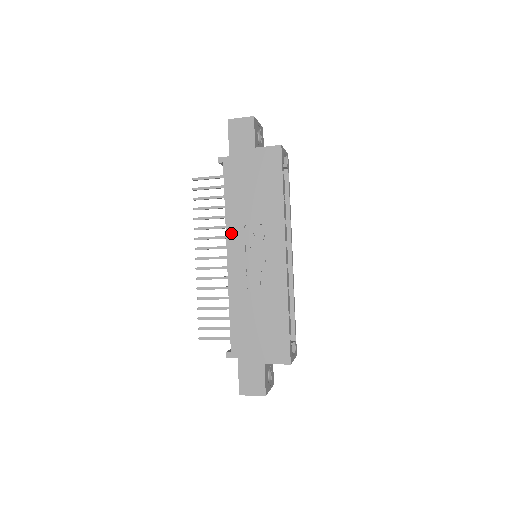
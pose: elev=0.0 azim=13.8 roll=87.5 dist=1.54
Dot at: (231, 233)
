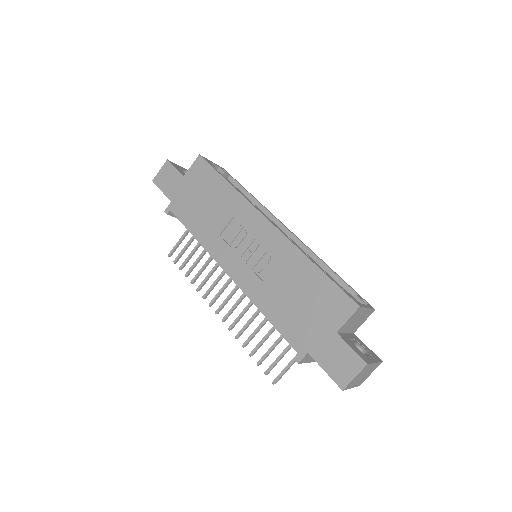
Dot at: (214, 252)
